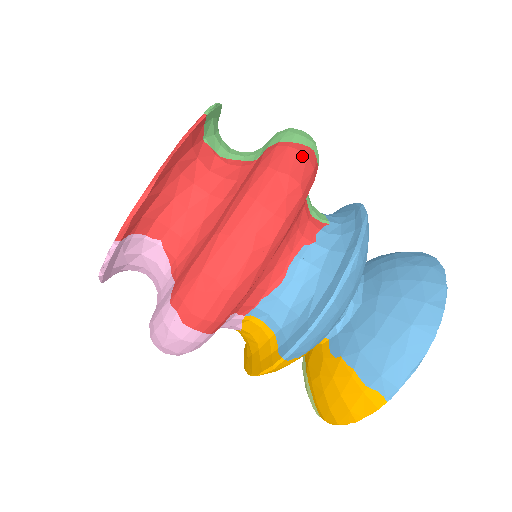
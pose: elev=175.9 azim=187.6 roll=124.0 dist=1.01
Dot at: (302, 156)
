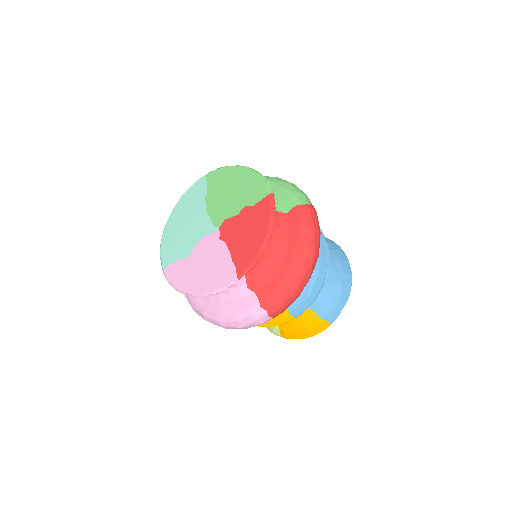
Dot at: (316, 214)
